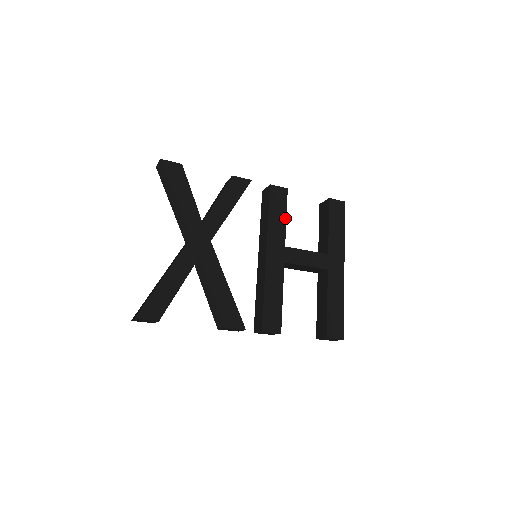
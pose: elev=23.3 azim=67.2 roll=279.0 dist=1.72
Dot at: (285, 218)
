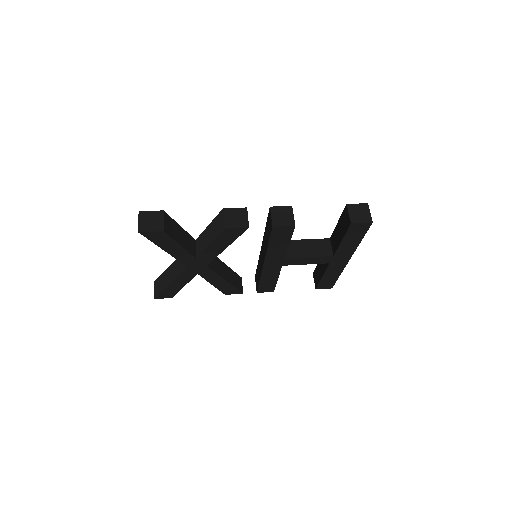
Dot at: (288, 244)
